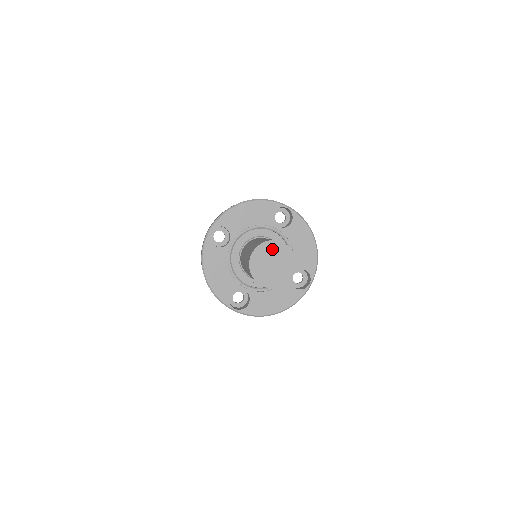
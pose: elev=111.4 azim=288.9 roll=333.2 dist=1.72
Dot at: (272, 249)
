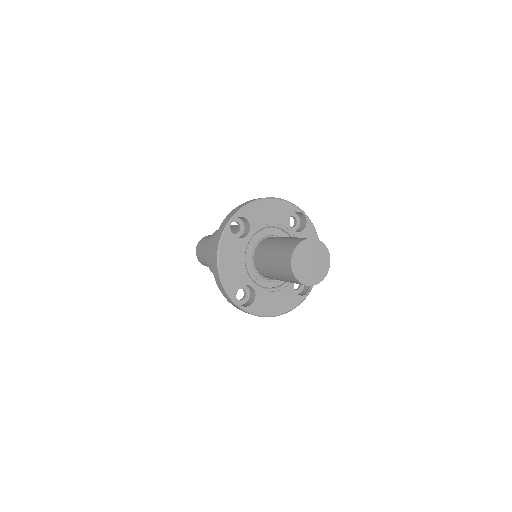
Dot at: (313, 247)
